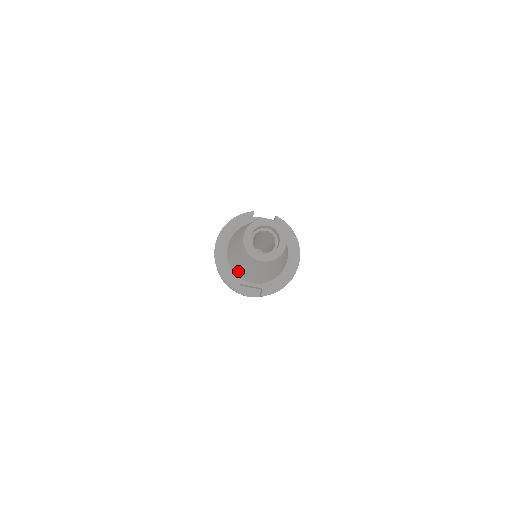
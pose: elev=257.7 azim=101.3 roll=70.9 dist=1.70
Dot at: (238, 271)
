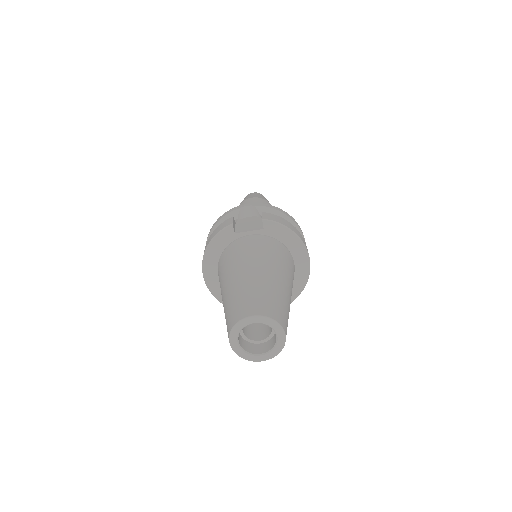
Dot at: occluded
